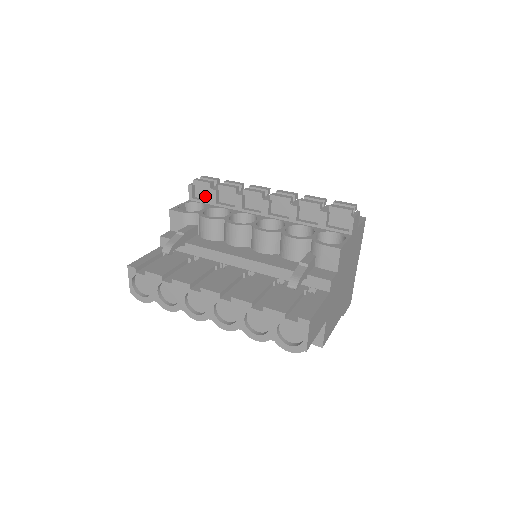
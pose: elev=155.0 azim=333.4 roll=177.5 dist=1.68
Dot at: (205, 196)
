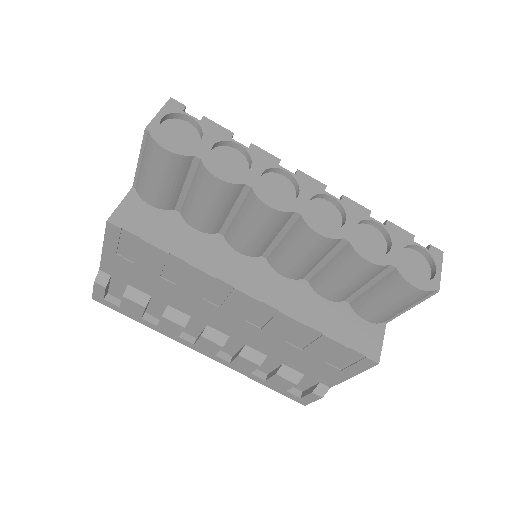
Dot at: occluded
